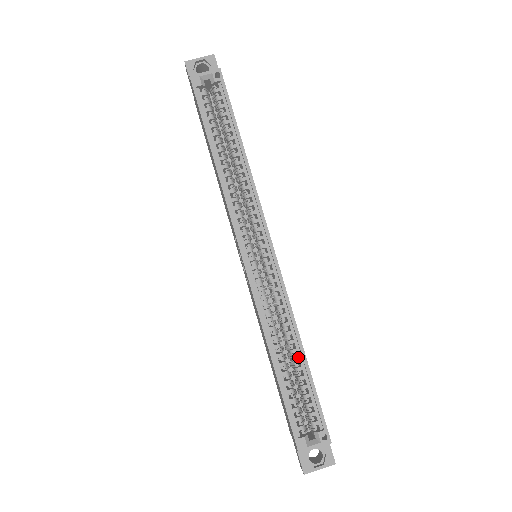
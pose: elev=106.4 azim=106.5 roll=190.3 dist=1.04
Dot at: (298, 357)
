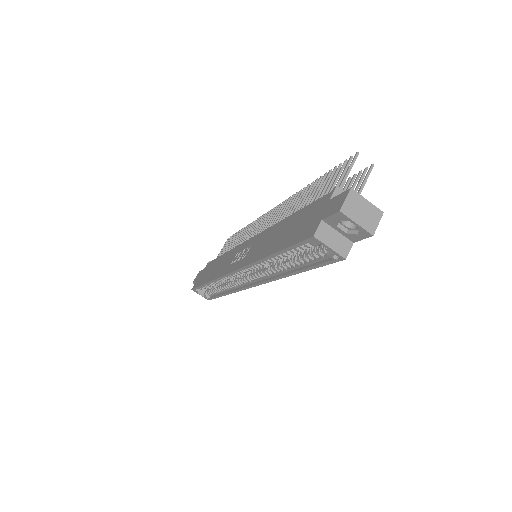
Dot at: (223, 291)
